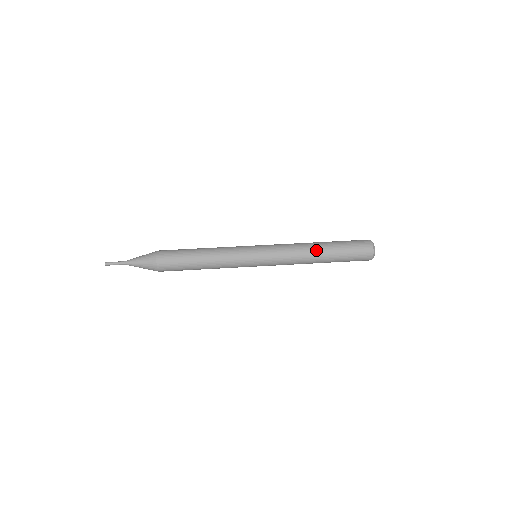
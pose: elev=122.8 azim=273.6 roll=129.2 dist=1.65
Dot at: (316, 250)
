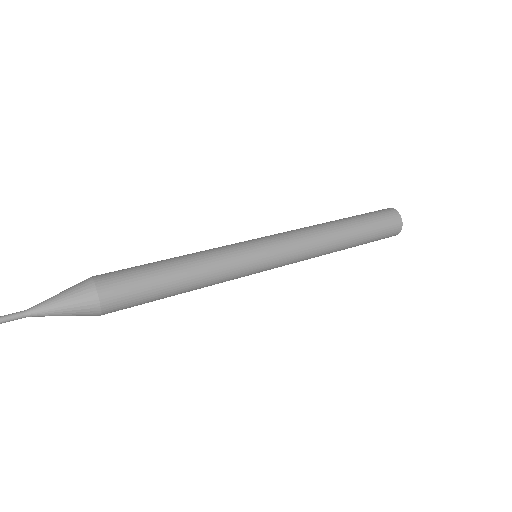
Dot at: (329, 222)
